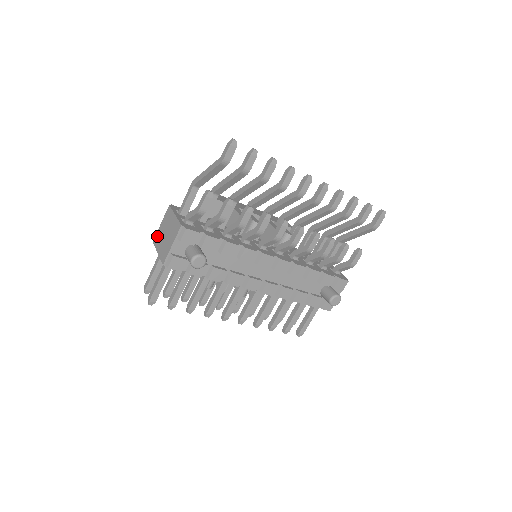
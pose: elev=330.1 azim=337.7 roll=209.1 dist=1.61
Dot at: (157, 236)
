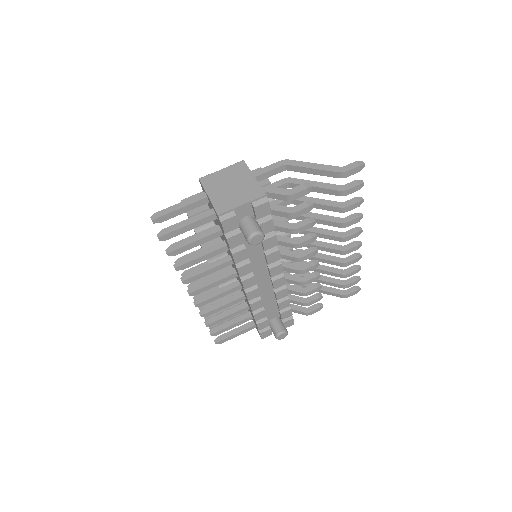
Dot at: (211, 178)
